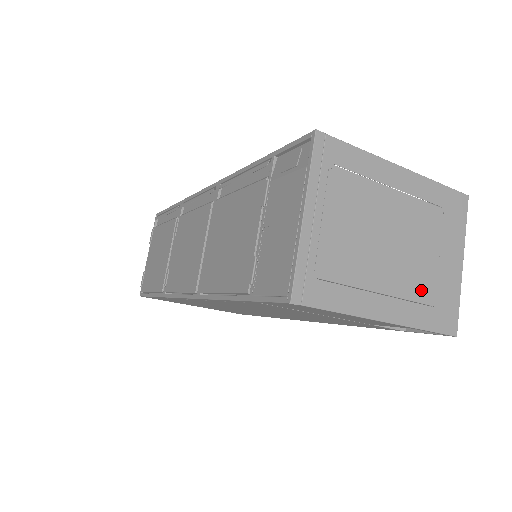
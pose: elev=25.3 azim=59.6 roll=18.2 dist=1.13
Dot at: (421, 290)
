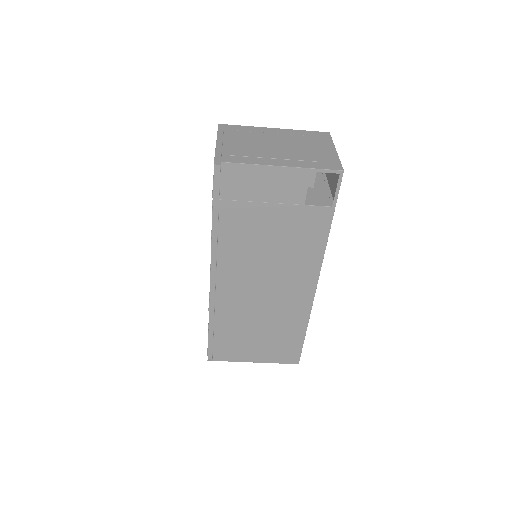
Dot at: (305, 157)
